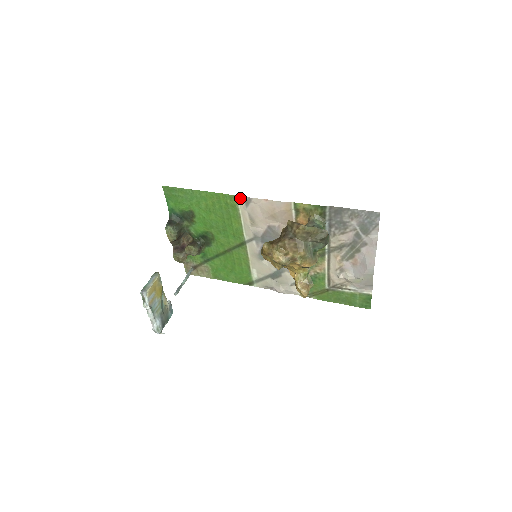
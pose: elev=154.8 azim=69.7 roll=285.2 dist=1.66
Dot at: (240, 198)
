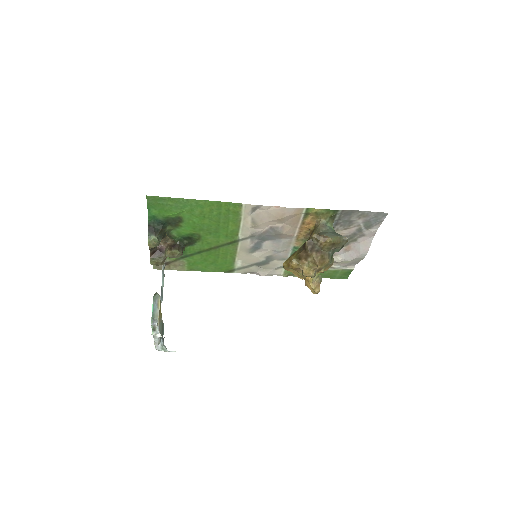
Dot at: (247, 206)
